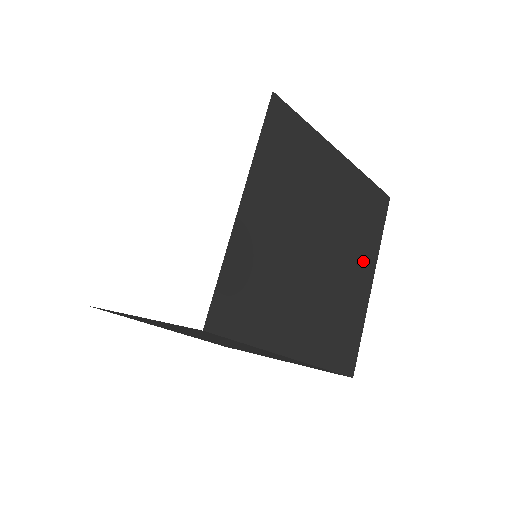
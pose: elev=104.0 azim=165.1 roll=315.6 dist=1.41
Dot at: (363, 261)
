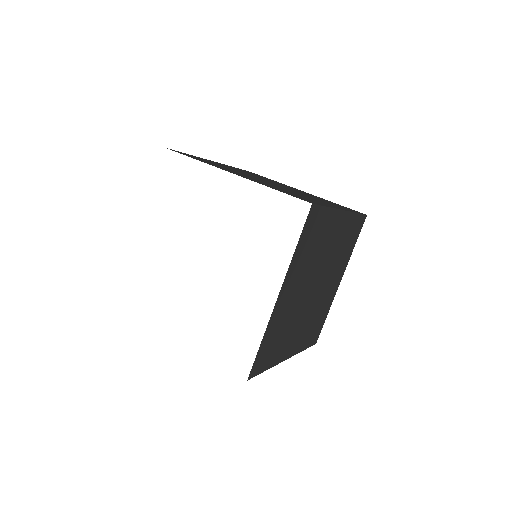
Dot at: (339, 272)
